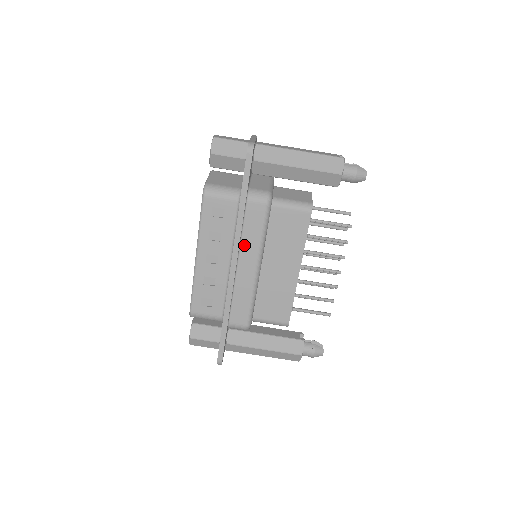
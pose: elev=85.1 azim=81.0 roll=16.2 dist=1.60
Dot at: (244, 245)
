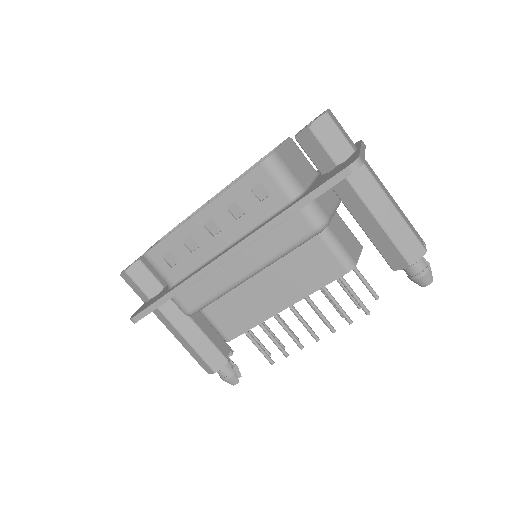
Dot at: (256, 245)
